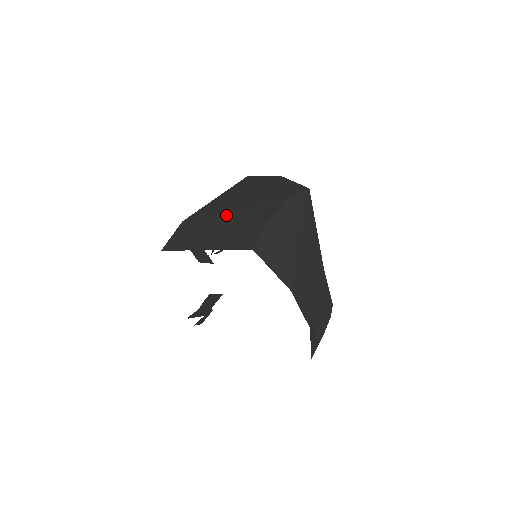
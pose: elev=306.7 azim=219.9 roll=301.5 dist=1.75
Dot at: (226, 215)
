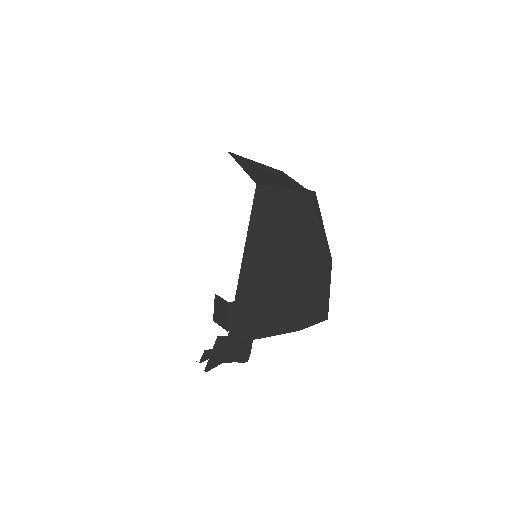
Dot at: occluded
